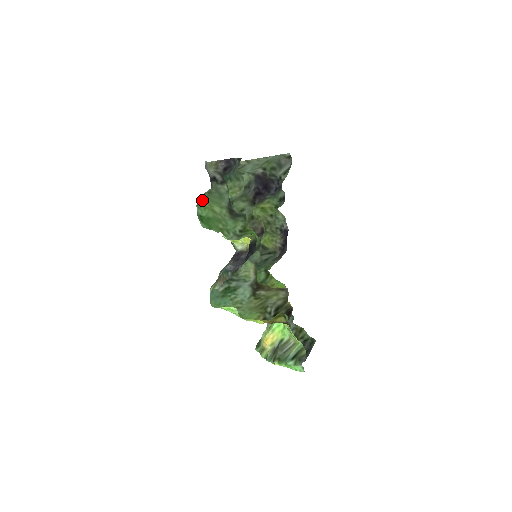
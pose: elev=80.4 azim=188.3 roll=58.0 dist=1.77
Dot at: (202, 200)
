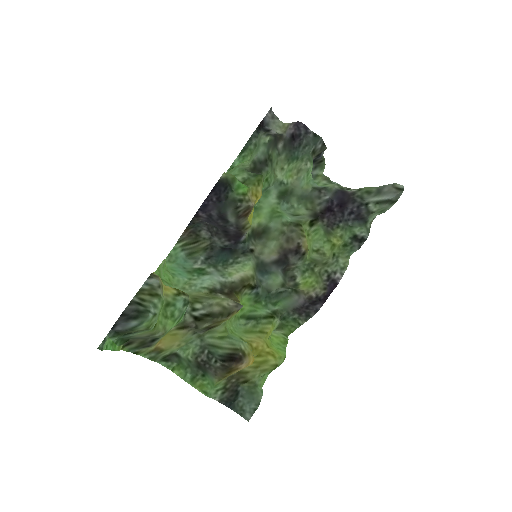
Dot at: (247, 154)
